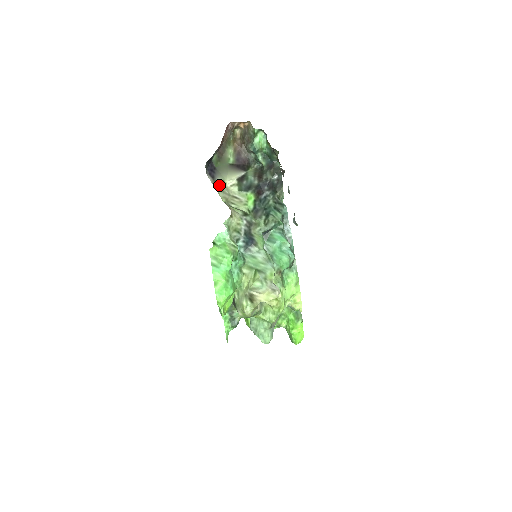
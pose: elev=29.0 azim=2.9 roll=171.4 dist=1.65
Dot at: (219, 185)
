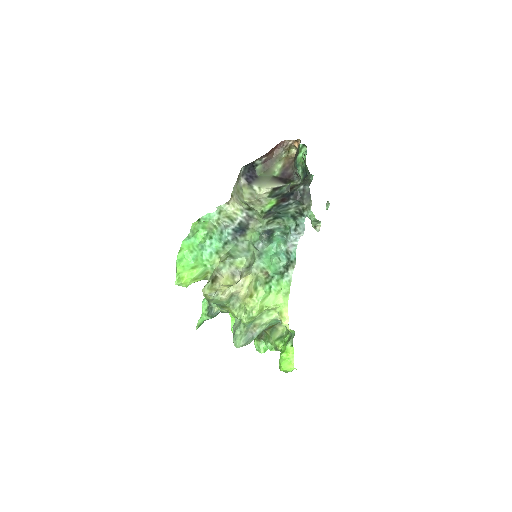
Dot at: (252, 190)
